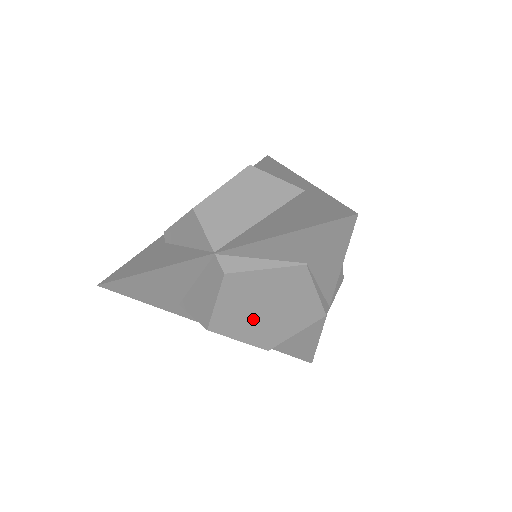
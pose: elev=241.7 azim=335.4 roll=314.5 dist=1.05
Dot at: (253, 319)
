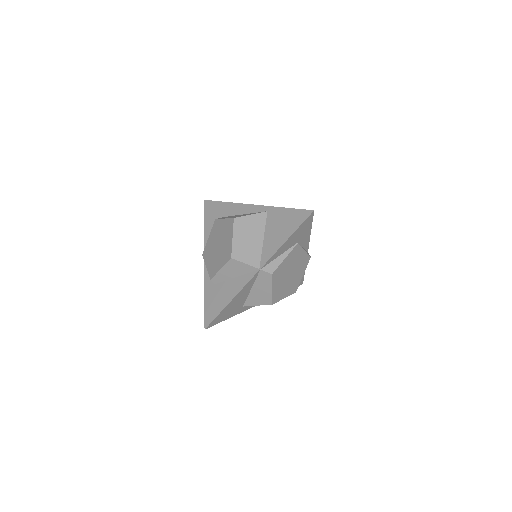
Dot at: (287, 284)
